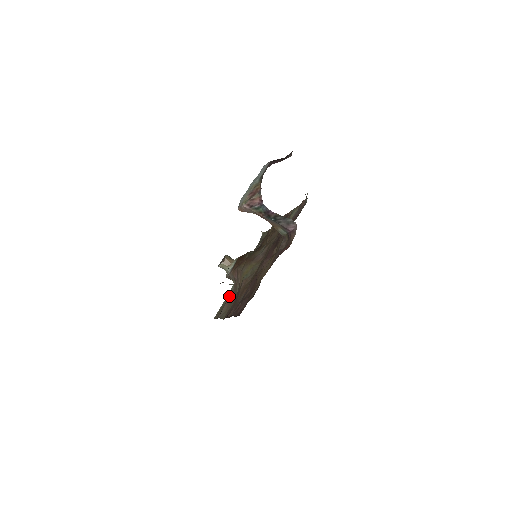
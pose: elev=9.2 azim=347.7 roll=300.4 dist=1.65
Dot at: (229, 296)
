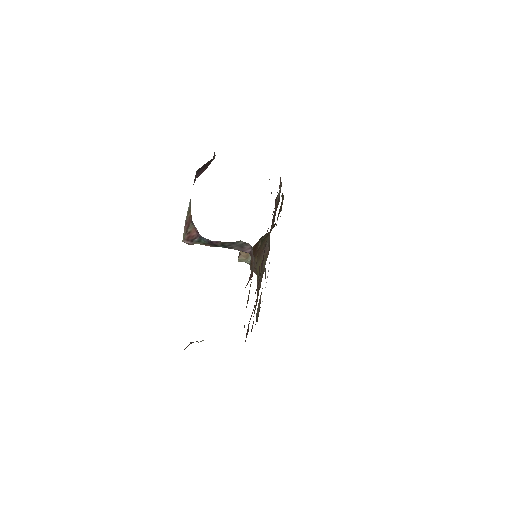
Dot at: occluded
